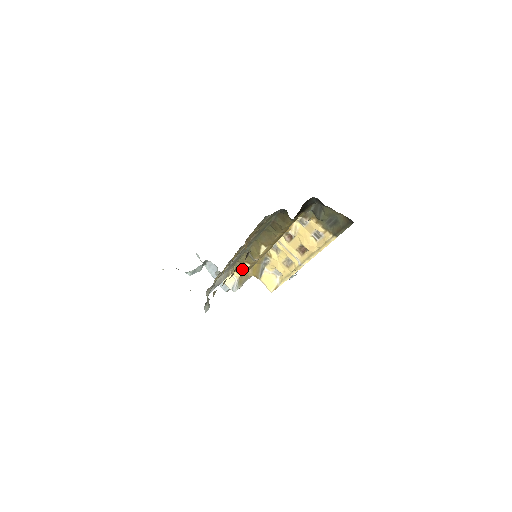
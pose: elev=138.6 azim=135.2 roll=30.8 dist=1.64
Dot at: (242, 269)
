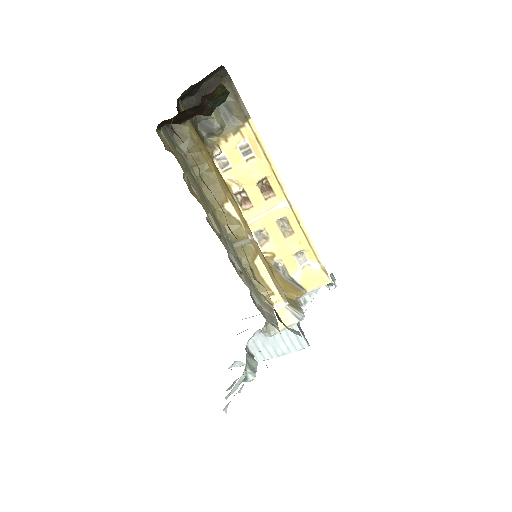
Dot at: (266, 279)
